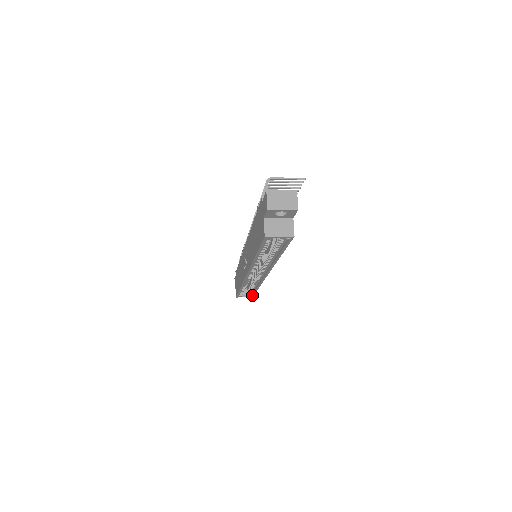
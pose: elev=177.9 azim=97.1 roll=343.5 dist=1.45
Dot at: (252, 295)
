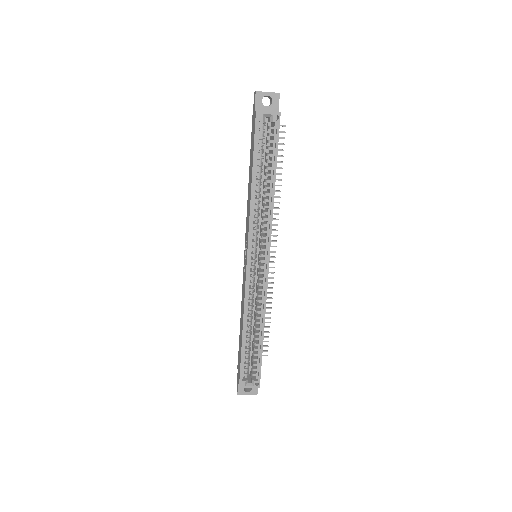
Dot at: (259, 376)
